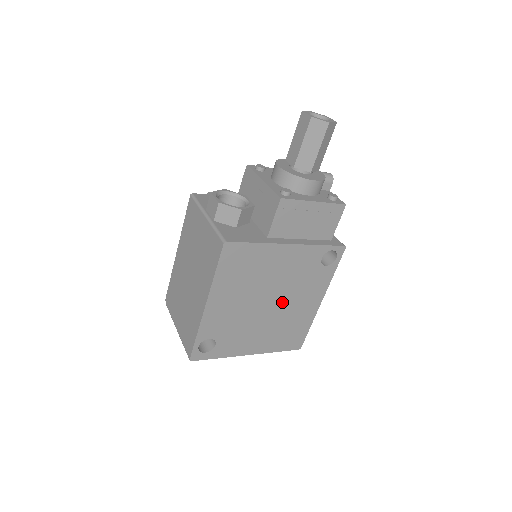
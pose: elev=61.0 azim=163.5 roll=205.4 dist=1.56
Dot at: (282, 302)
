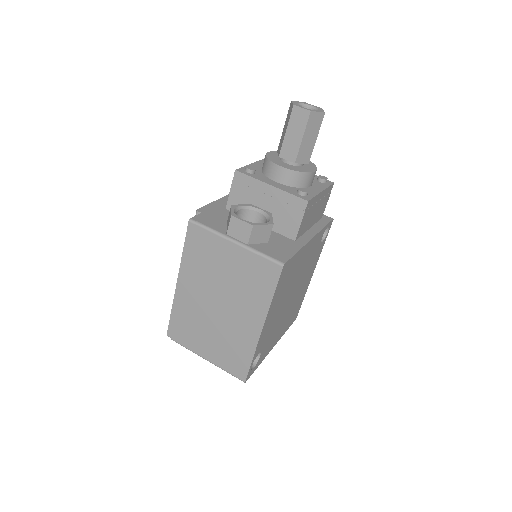
Dot at: (297, 289)
